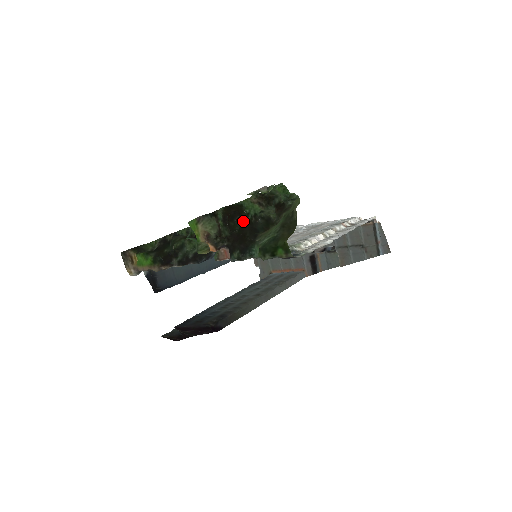
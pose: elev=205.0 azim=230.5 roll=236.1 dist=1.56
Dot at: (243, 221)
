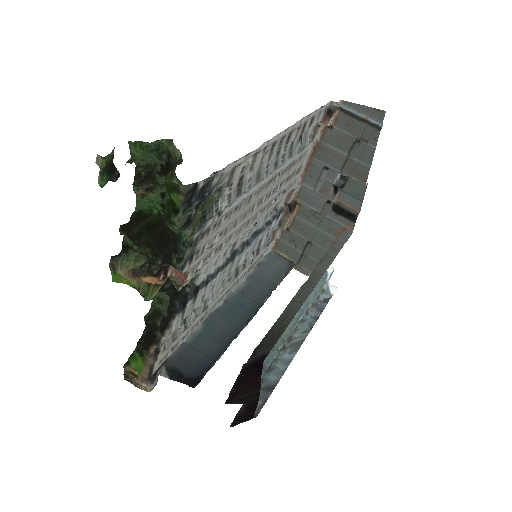
Dot at: (151, 222)
